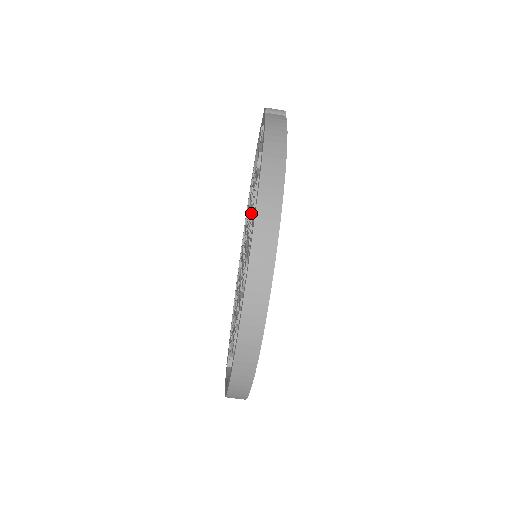
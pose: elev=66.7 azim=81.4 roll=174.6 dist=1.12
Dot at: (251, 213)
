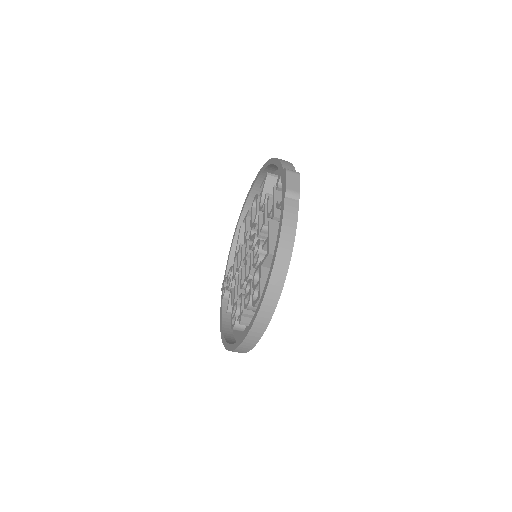
Dot at: (259, 255)
